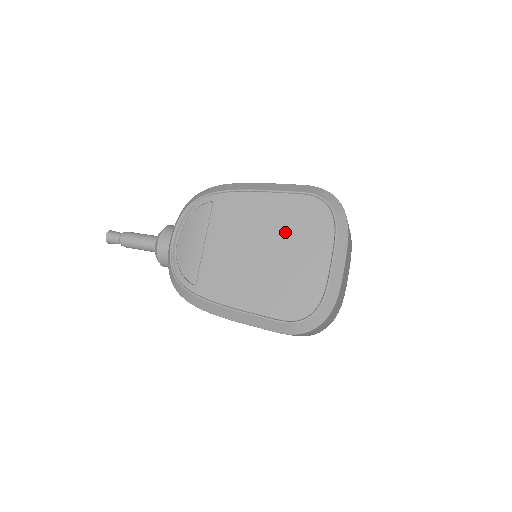
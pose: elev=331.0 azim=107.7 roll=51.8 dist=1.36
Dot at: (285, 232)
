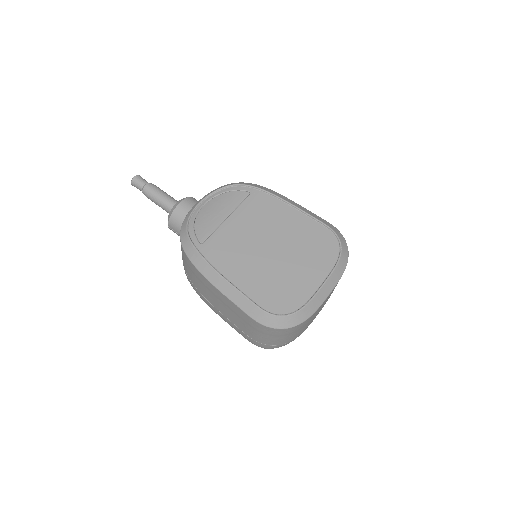
Dot at: (297, 244)
